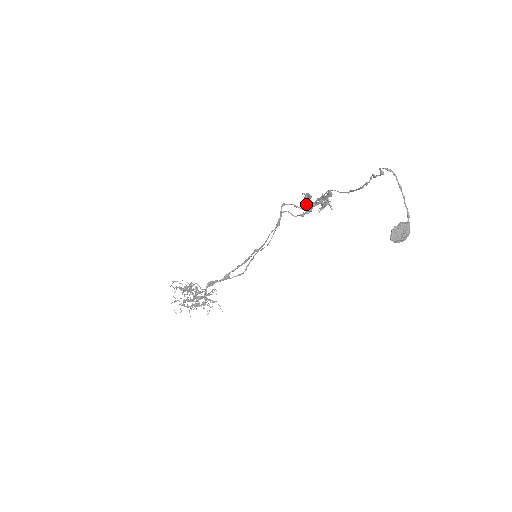
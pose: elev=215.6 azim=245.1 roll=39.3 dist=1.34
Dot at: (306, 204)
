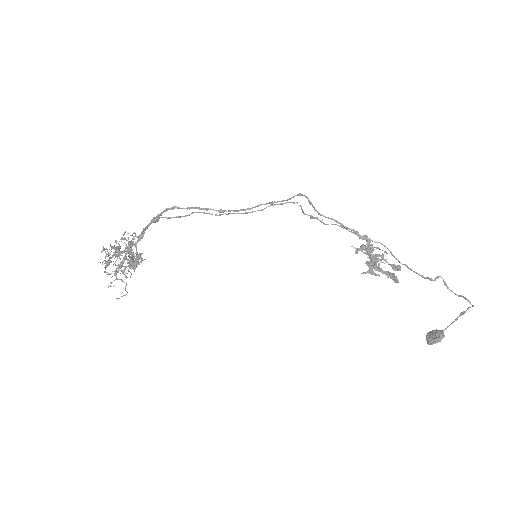
Dot at: (373, 267)
